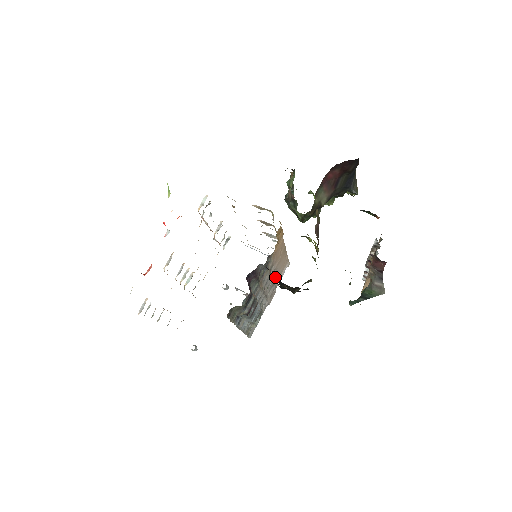
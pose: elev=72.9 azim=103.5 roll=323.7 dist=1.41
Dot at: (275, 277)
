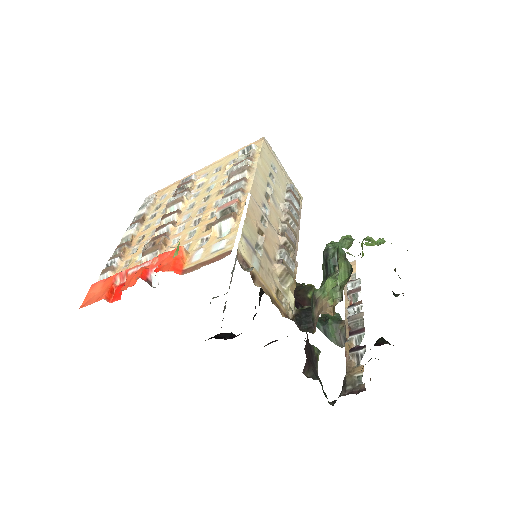
Dot at: occluded
